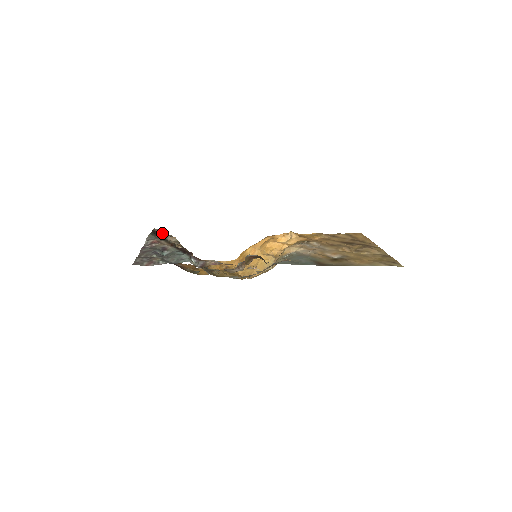
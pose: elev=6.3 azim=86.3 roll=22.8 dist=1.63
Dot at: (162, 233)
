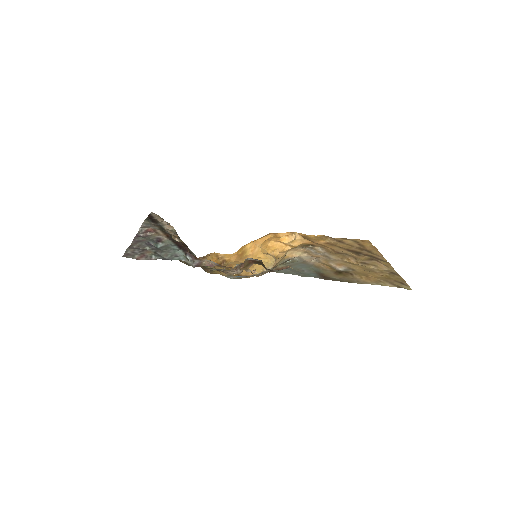
Dot at: (159, 219)
